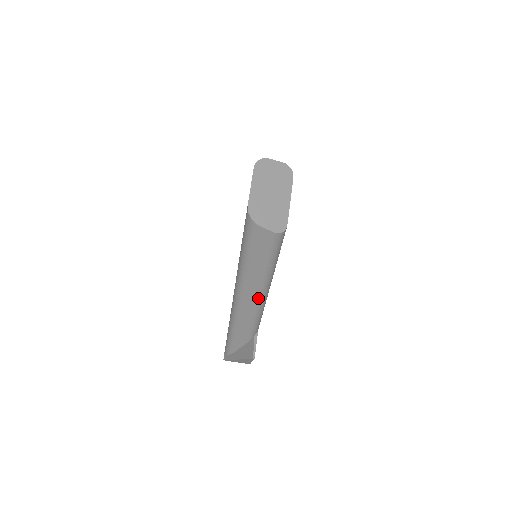
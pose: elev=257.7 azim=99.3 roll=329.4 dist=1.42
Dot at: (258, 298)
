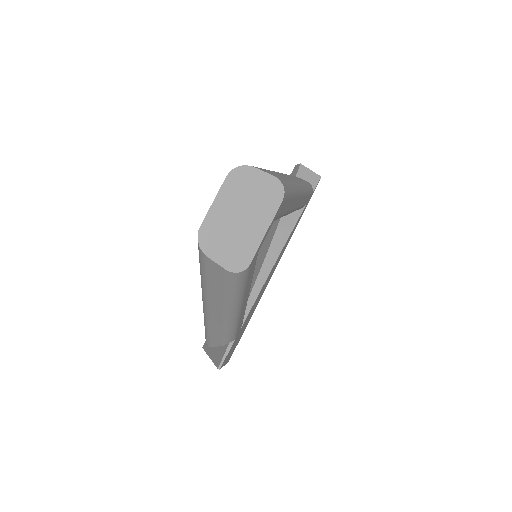
Dot at: (224, 318)
